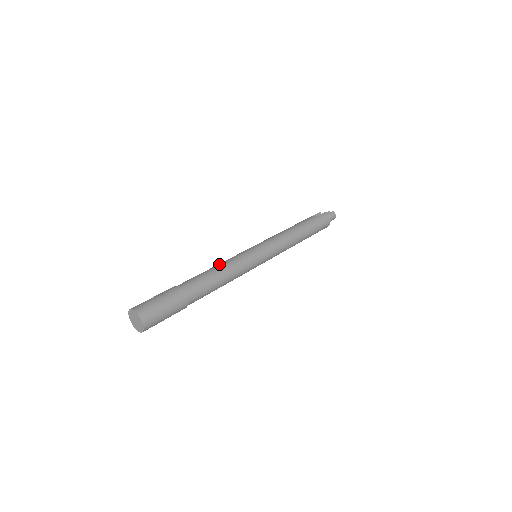
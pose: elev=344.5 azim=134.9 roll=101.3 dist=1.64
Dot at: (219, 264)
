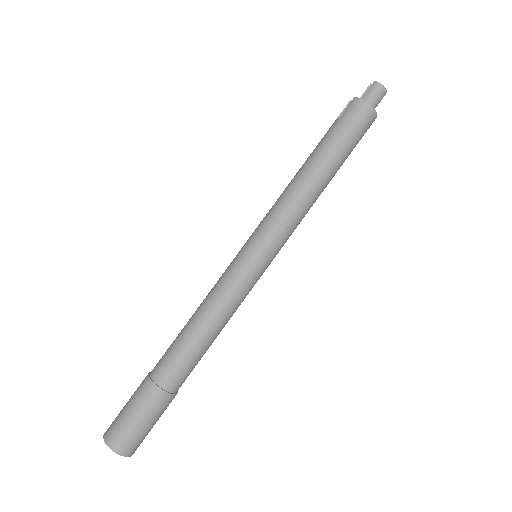
Dot at: (198, 307)
